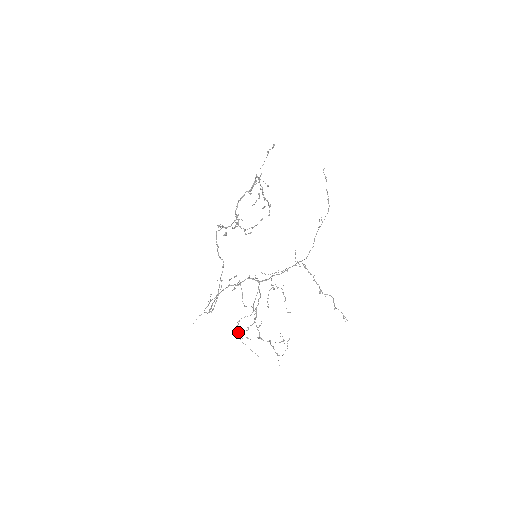
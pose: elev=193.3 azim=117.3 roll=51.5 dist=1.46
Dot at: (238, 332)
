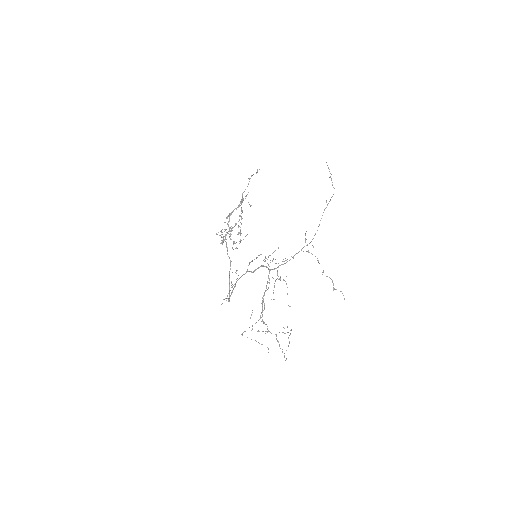
Dot at: (245, 331)
